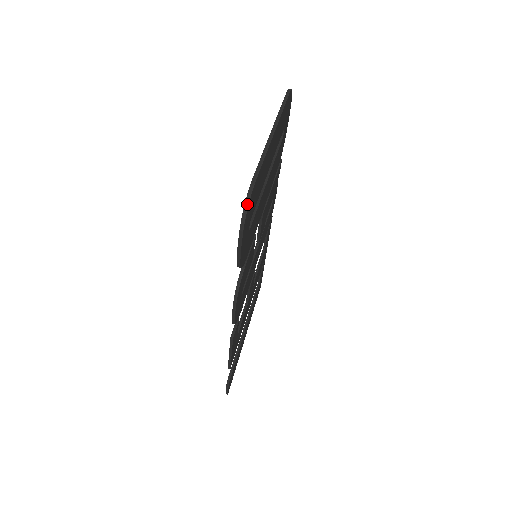
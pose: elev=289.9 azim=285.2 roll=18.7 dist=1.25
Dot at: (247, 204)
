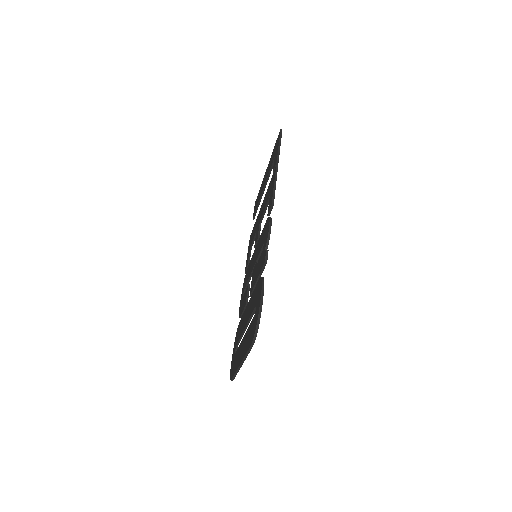
Dot at: occluded
